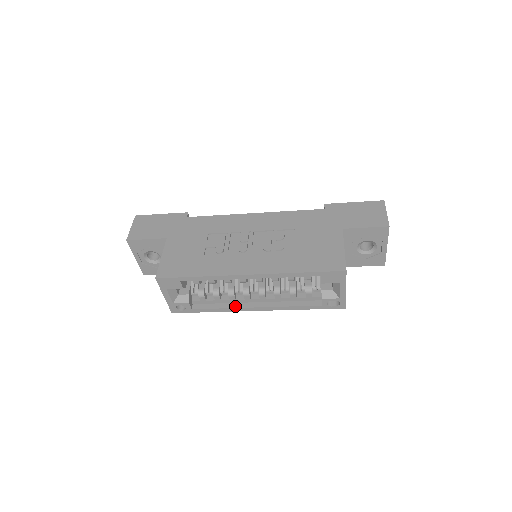
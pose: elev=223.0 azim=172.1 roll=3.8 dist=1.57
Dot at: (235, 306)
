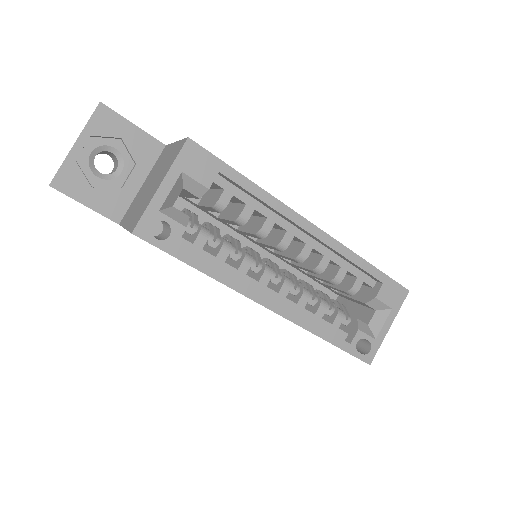
Dot at: (243, 282)
